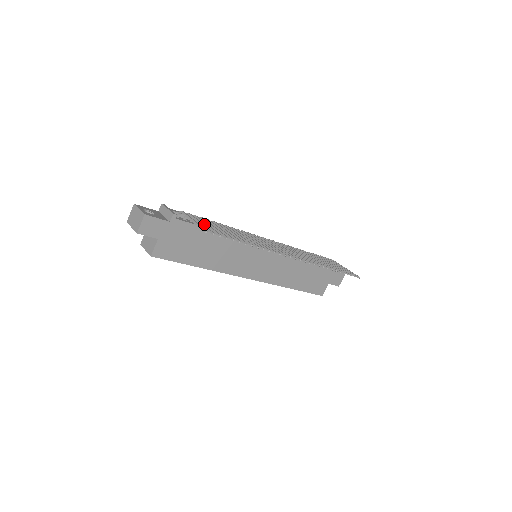
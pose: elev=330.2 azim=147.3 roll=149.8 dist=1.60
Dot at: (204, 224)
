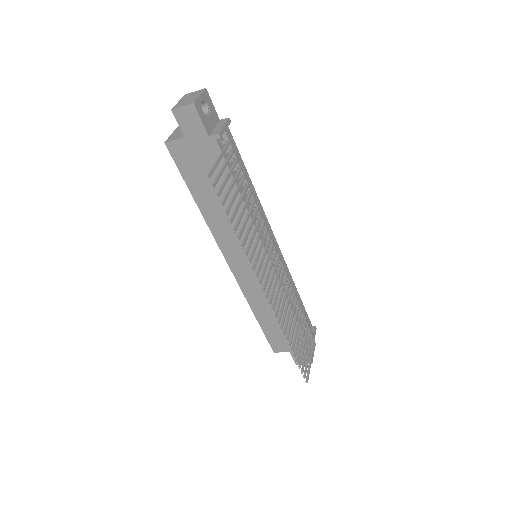
Dot at: (228, 173)
